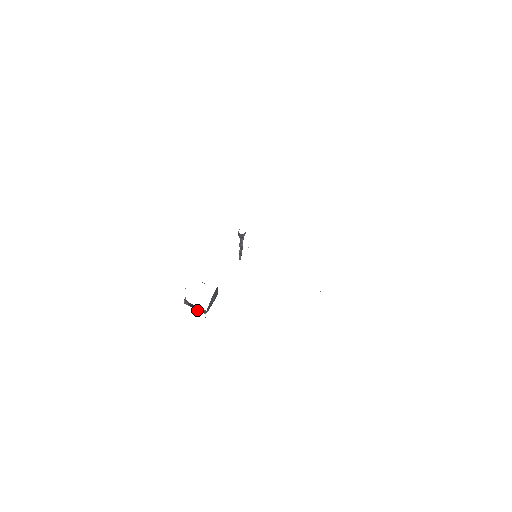
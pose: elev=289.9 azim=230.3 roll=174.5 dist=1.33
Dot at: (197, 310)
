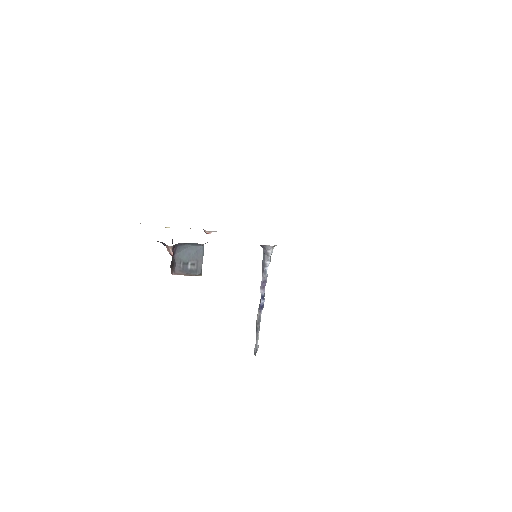
Dot at: (171, 270)
